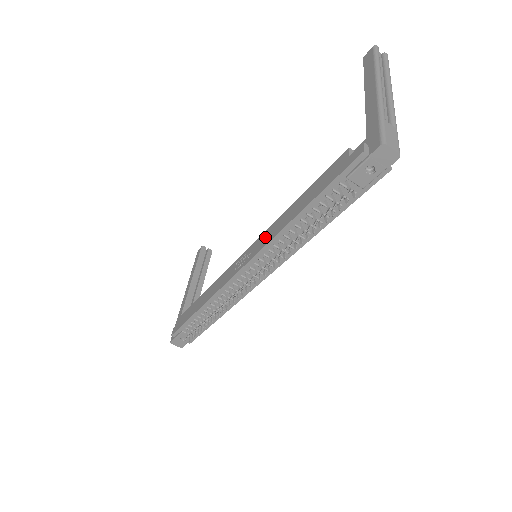
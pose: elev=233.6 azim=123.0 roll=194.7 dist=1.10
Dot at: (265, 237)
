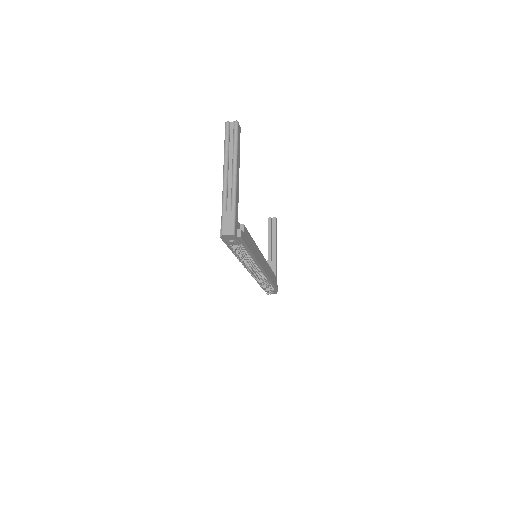
Dot at: occluded
